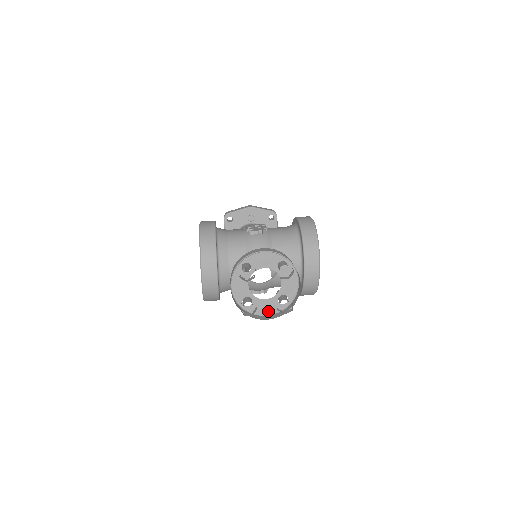
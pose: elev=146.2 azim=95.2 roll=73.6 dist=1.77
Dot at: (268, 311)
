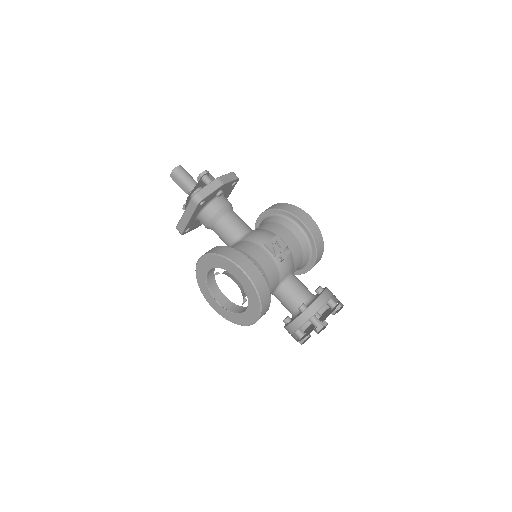
Dot at: occluded
